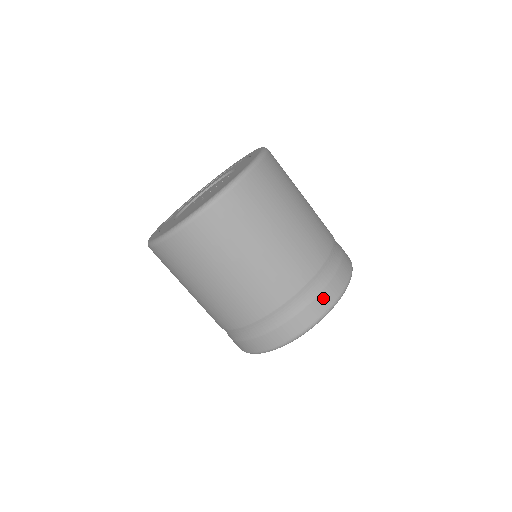
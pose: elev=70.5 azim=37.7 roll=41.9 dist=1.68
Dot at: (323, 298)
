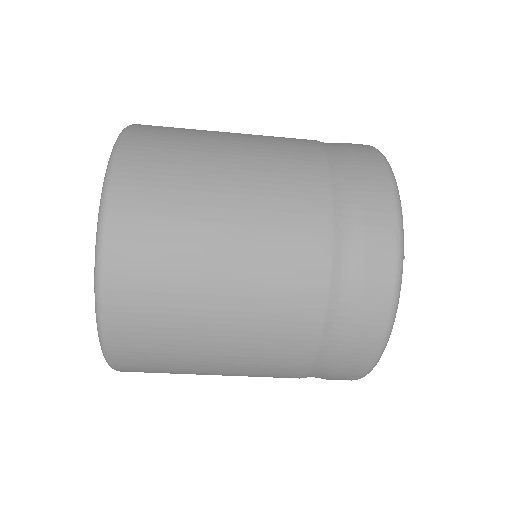
Dot at: (343, 375)
